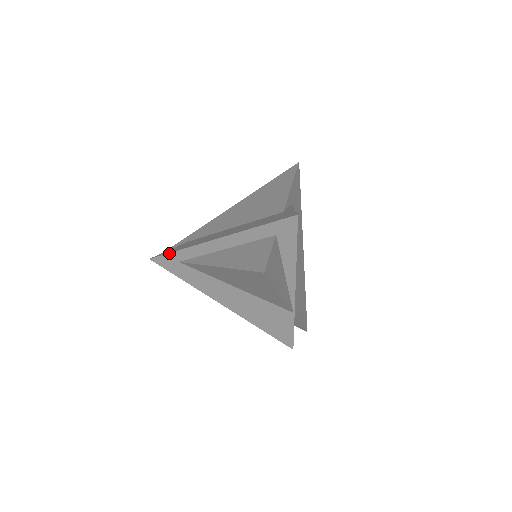
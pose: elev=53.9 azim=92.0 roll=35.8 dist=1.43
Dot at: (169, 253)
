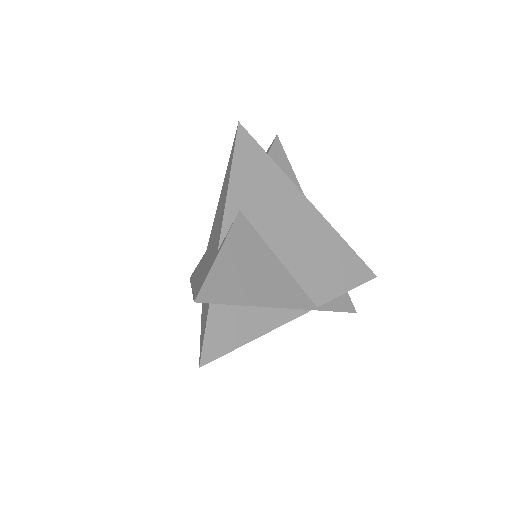
Dot at: occluded
